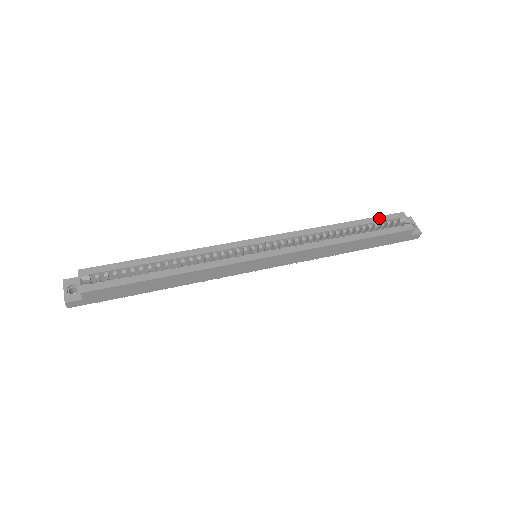
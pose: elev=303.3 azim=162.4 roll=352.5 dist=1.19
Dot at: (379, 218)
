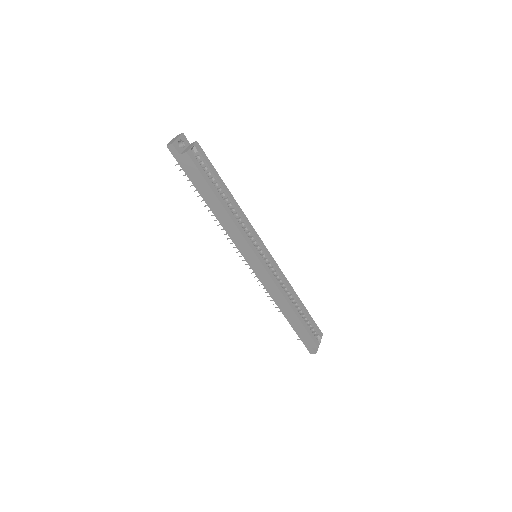
Dot at: (313, 321)
